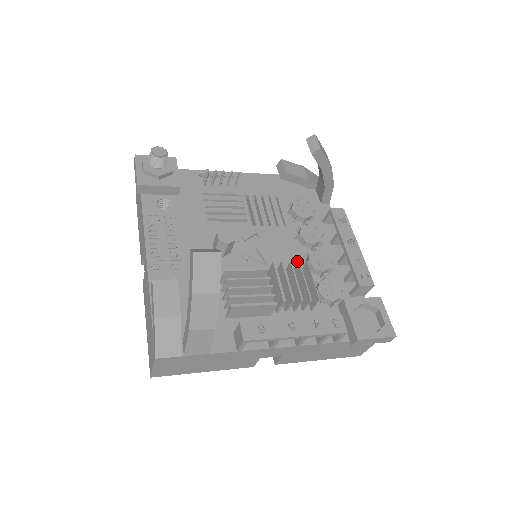
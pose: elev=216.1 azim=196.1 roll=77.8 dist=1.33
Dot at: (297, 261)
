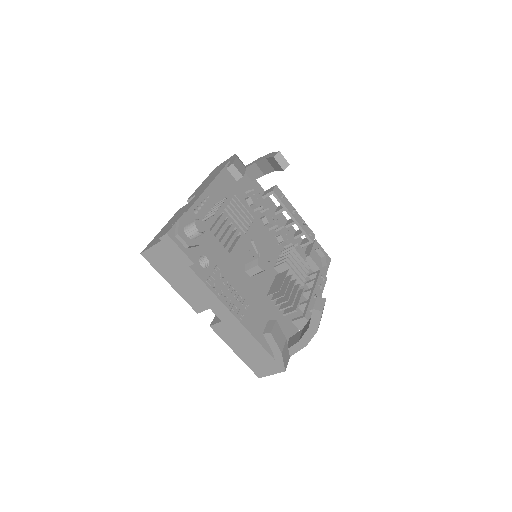
Dot at: (275, 244)
